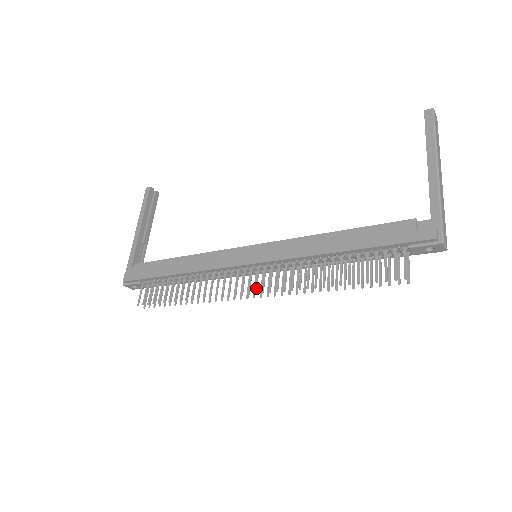
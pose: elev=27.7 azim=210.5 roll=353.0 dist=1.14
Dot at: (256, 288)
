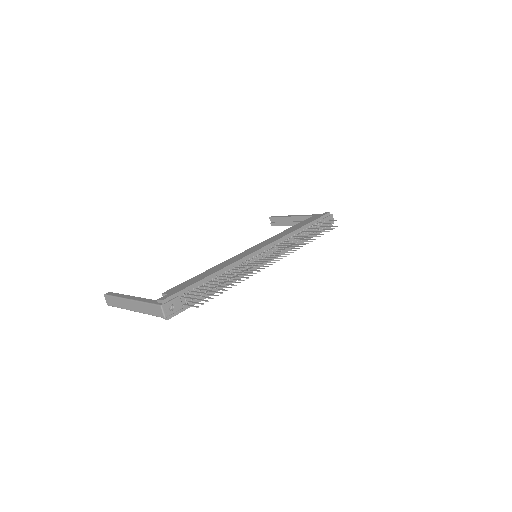
Dot at: (278, 251)
